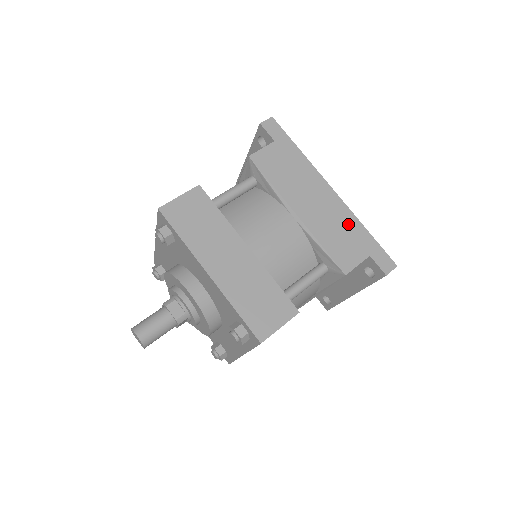
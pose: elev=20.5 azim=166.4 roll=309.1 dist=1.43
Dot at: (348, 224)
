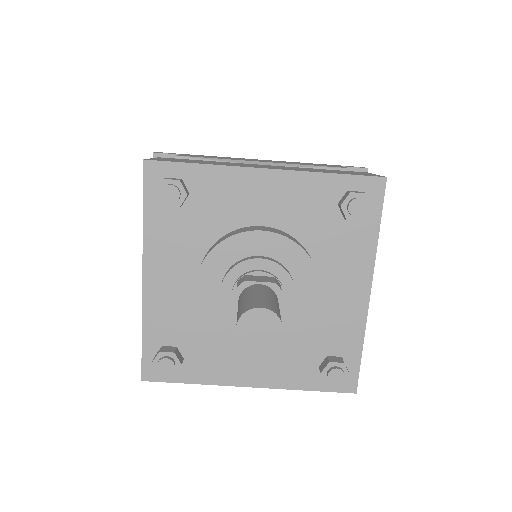
Dot at: occluded
